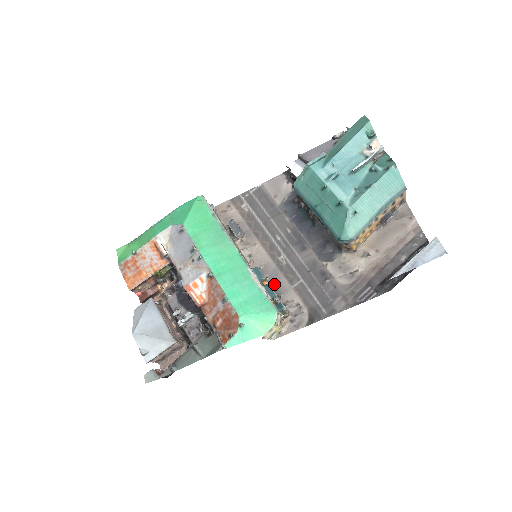
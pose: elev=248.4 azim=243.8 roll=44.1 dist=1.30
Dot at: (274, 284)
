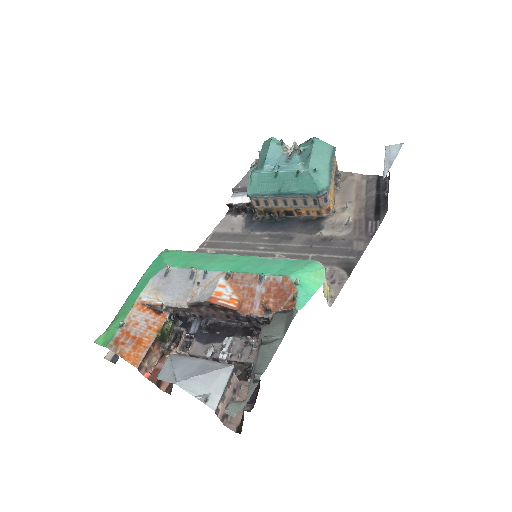
Dot at: occluded
